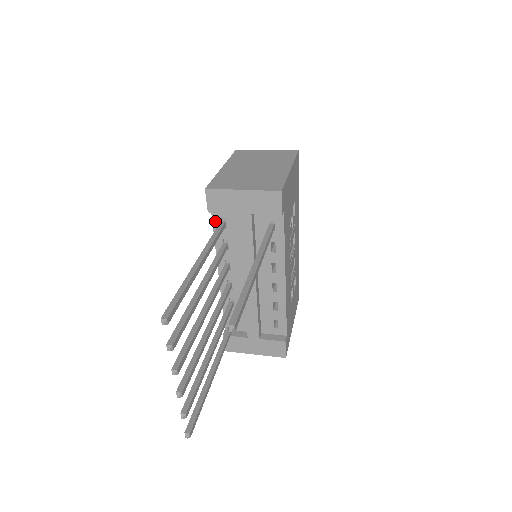
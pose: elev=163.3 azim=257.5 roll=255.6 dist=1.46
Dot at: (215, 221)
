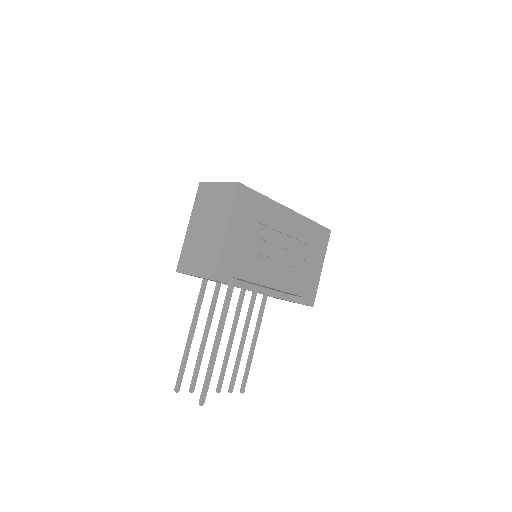
Dot at: occluded
